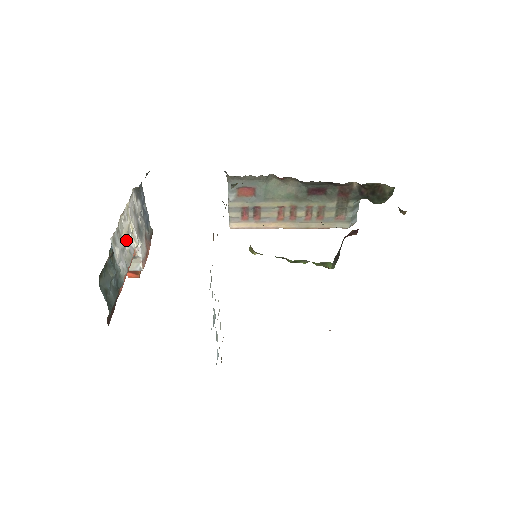
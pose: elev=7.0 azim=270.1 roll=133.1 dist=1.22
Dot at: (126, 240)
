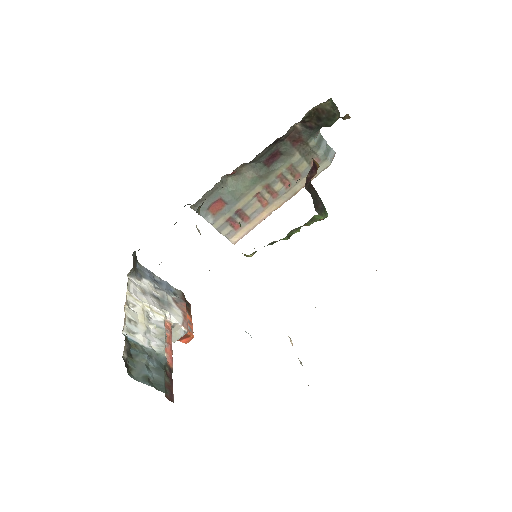
Dot at: (147, 321)
